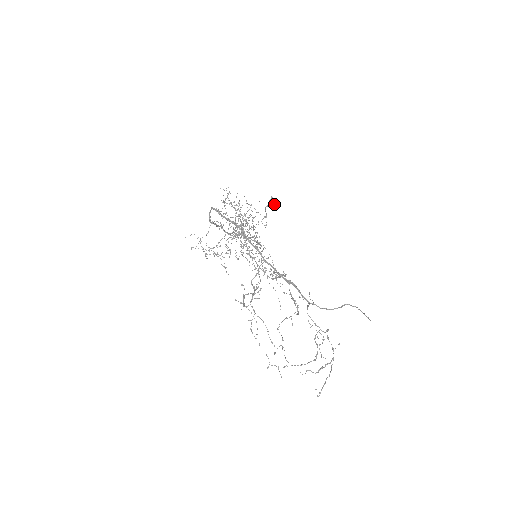
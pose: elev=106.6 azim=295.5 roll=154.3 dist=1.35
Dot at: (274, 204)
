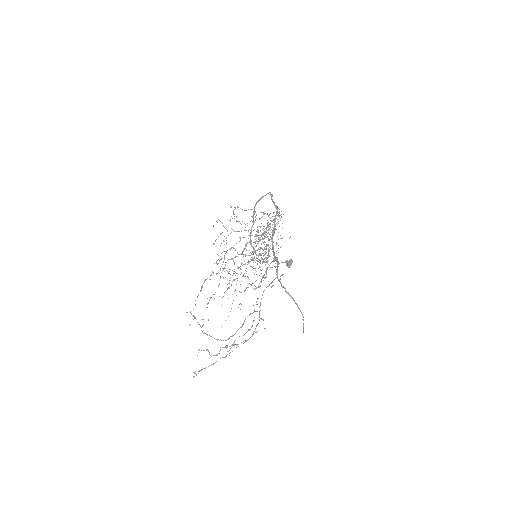
Dot at: (290, 264)
